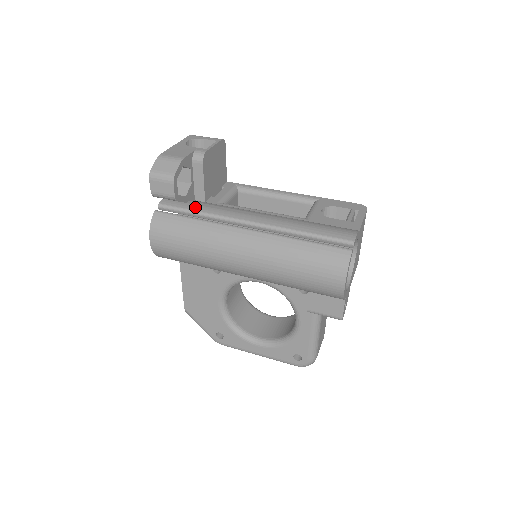
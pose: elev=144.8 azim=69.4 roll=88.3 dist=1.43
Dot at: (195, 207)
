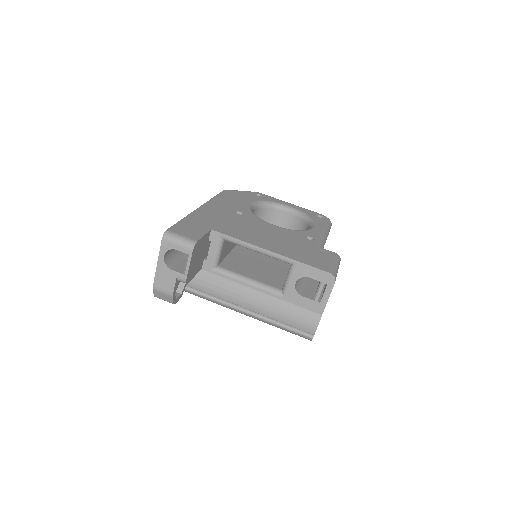
Dot at: (196, 287)
